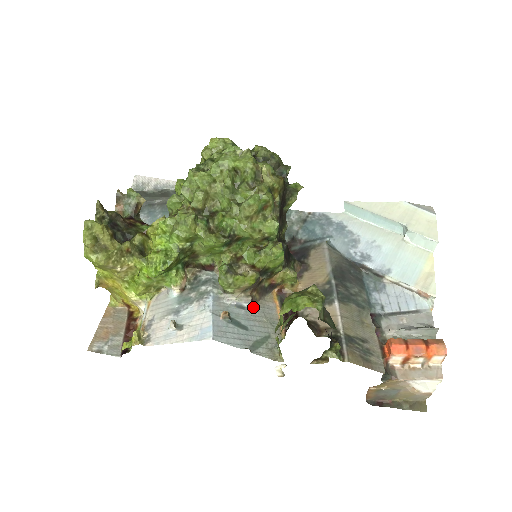
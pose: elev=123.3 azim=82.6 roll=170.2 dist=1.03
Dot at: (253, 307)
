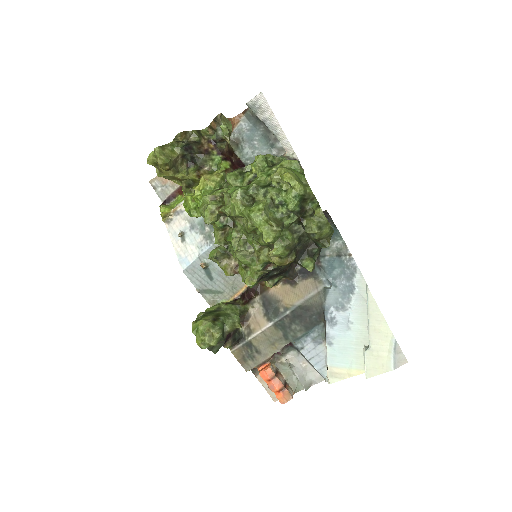
Dot at: occluded
